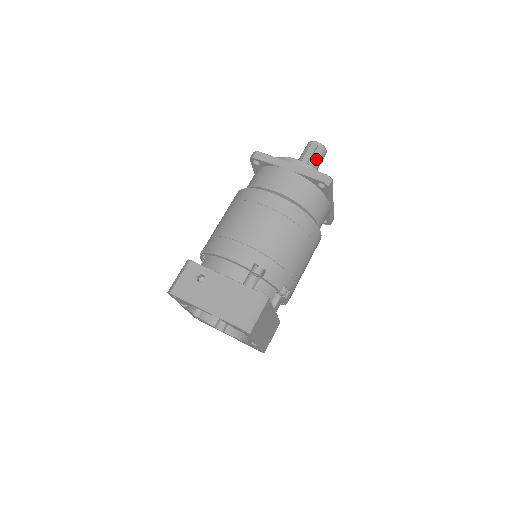
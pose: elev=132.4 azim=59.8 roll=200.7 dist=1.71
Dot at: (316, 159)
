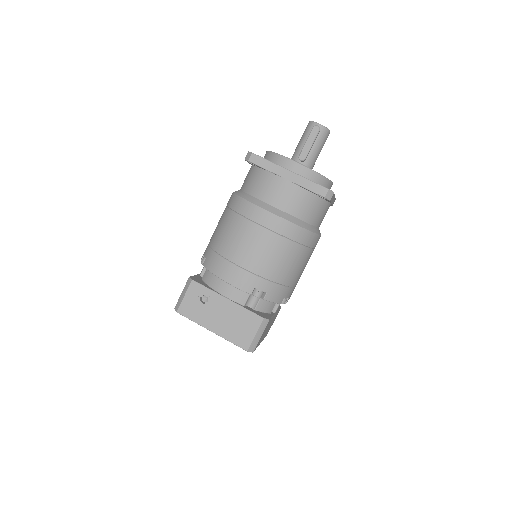
Dot at: (318, 146)
